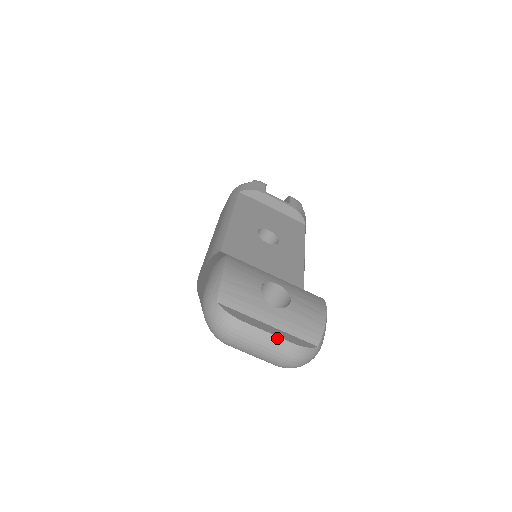
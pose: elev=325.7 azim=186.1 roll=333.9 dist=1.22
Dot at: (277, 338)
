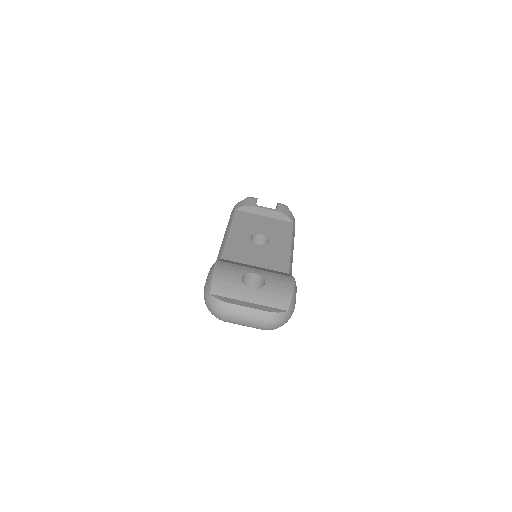
Dot at: (255, 310)
